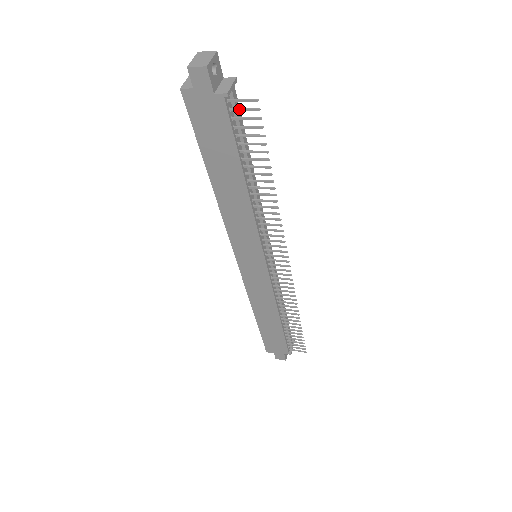
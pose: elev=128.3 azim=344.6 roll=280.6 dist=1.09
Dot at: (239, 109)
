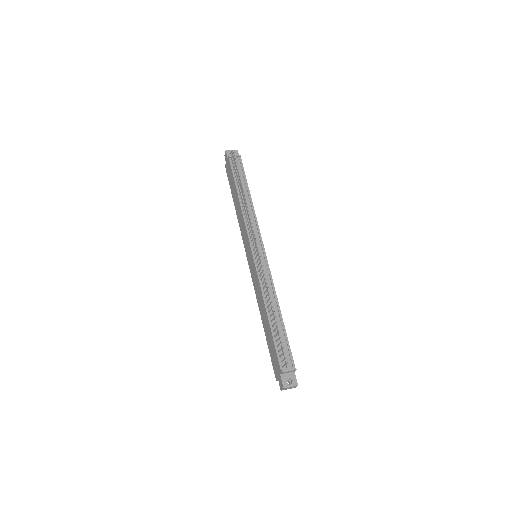
Dot at: (232, 160)
